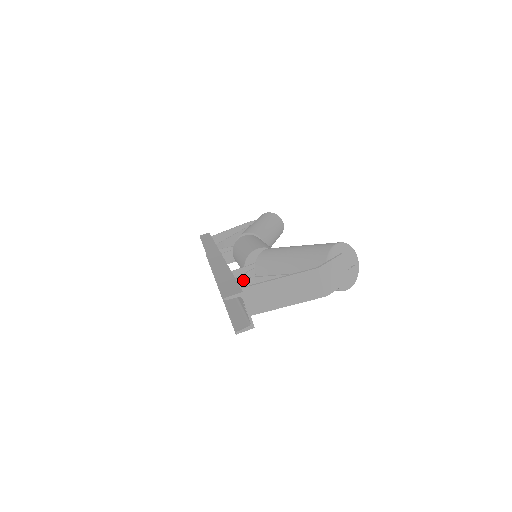
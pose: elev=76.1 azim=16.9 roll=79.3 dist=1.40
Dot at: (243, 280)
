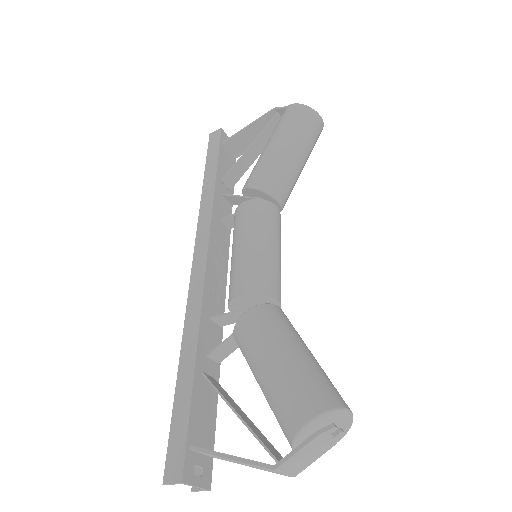
Dot at: (210, 383)
